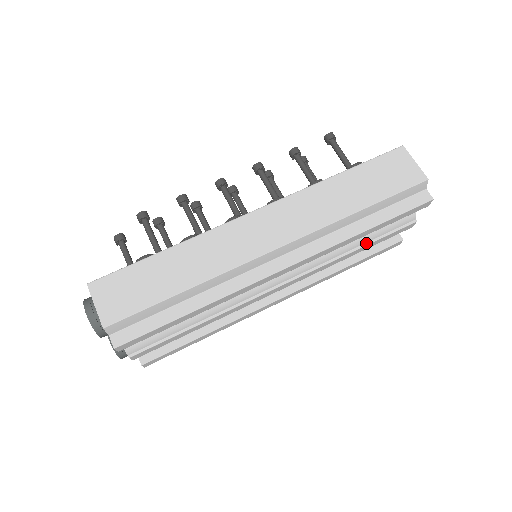
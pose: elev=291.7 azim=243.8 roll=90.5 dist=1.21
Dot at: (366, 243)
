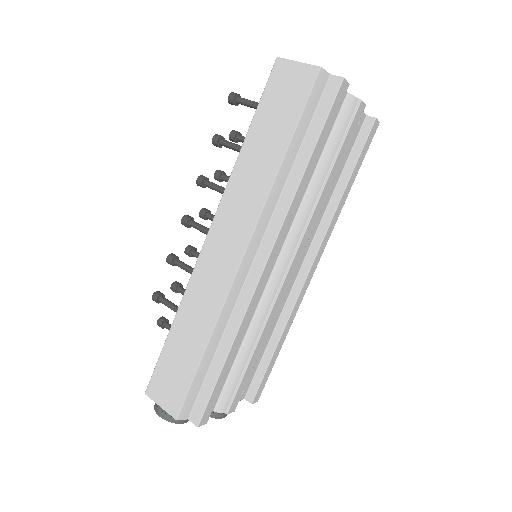
Dot at: (331, 165)
